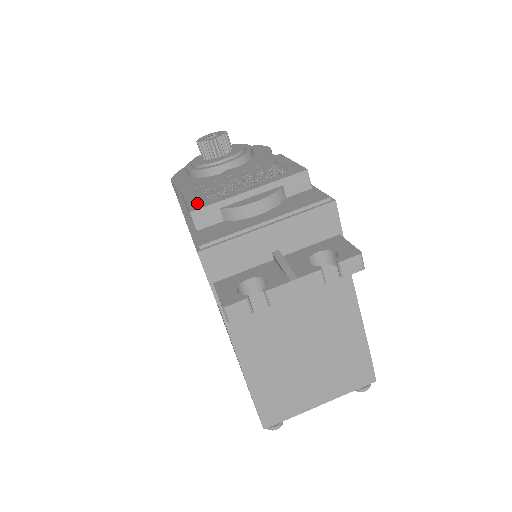
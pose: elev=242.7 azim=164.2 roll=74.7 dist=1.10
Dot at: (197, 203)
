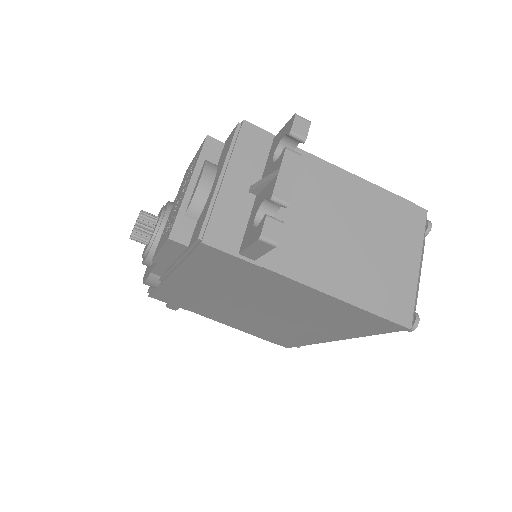
Dot at: (167, 234)
